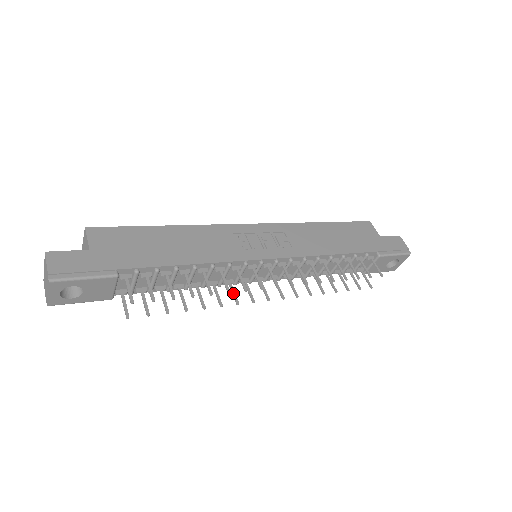
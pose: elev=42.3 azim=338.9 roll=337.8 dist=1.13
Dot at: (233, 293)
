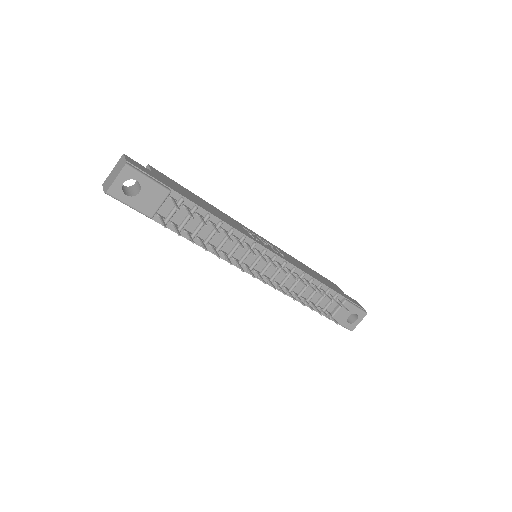
Dot at: (239, 264)
